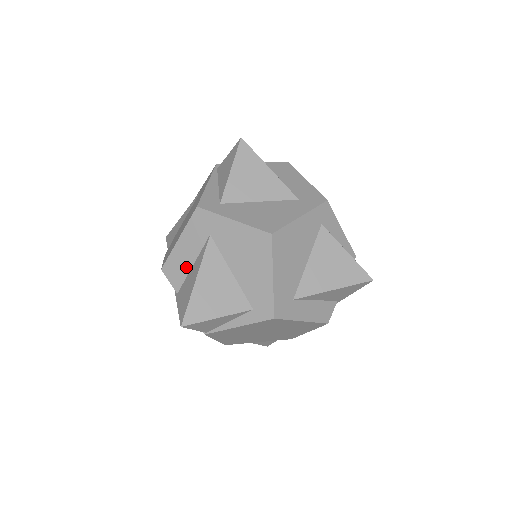
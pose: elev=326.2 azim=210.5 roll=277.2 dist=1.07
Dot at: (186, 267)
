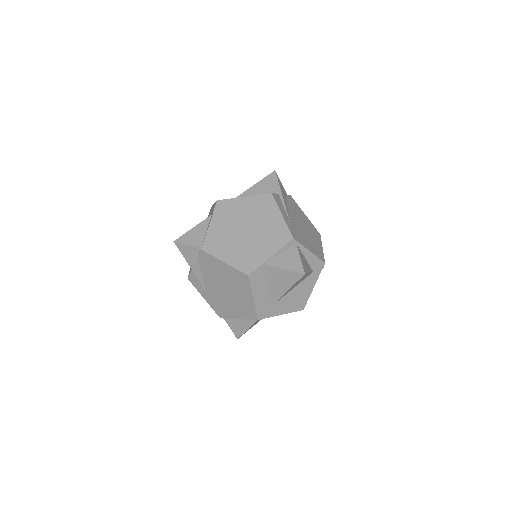
Dot at: occluded
